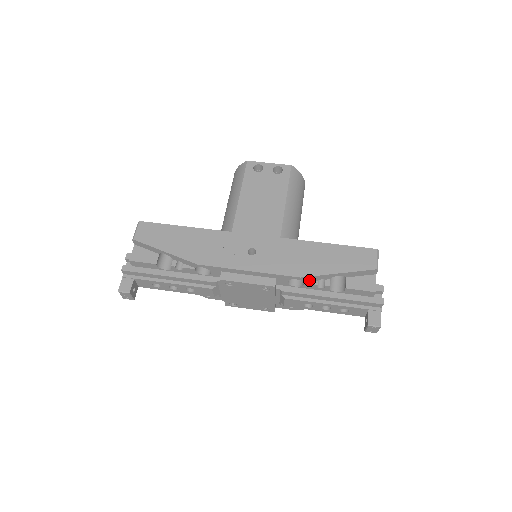
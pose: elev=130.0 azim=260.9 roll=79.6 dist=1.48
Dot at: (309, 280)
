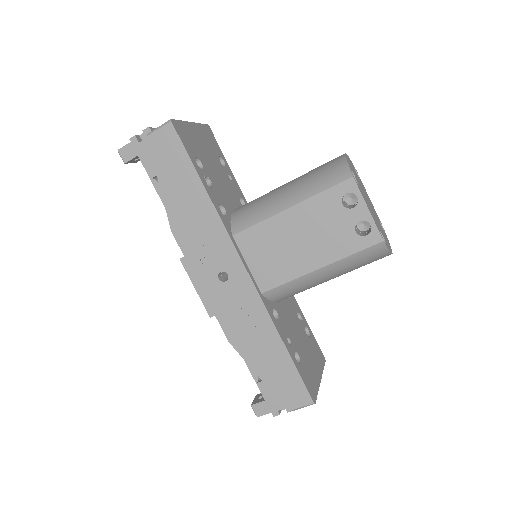
Dot at: occluded
